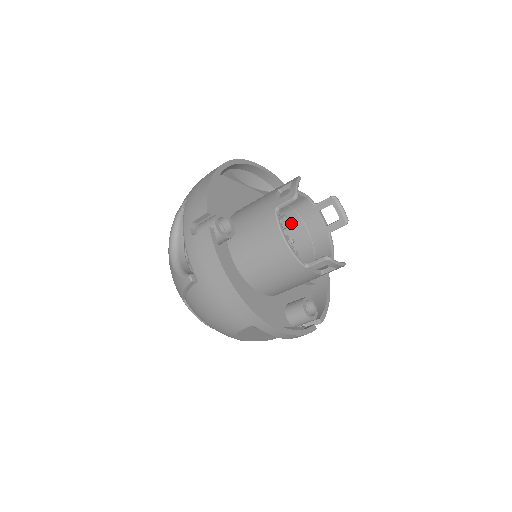
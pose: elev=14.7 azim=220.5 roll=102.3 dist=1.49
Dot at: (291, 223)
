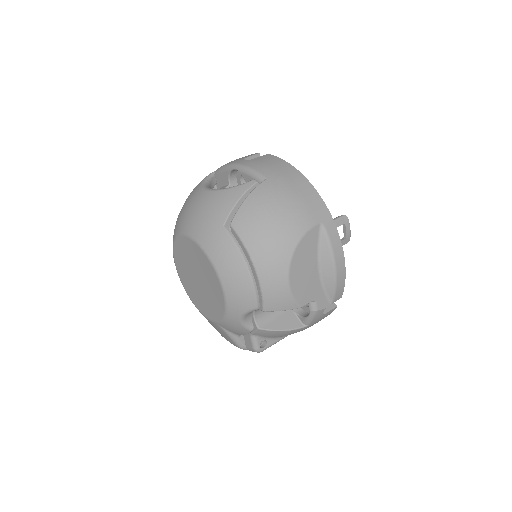
Dot at: occluded
